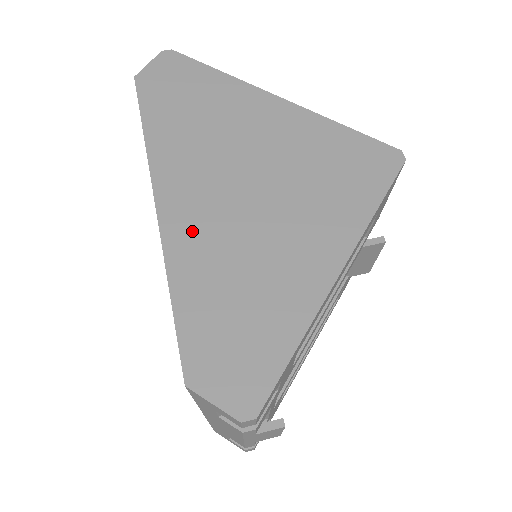
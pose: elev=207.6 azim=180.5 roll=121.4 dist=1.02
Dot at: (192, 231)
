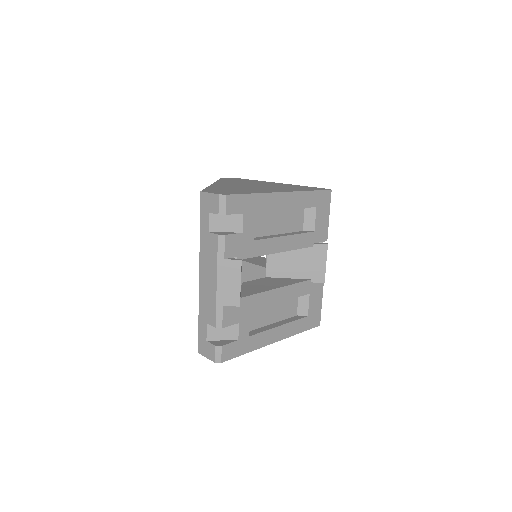
Dot at: occluded
